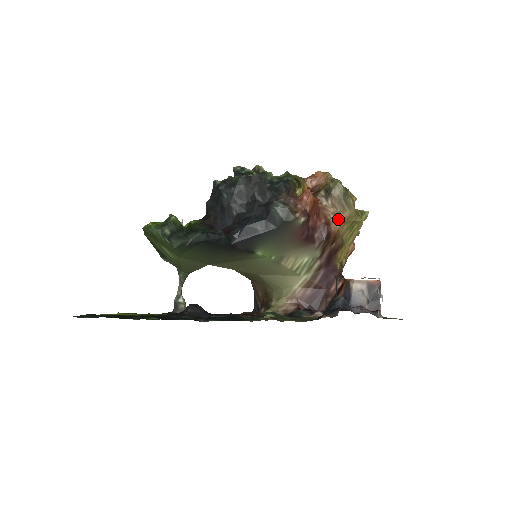
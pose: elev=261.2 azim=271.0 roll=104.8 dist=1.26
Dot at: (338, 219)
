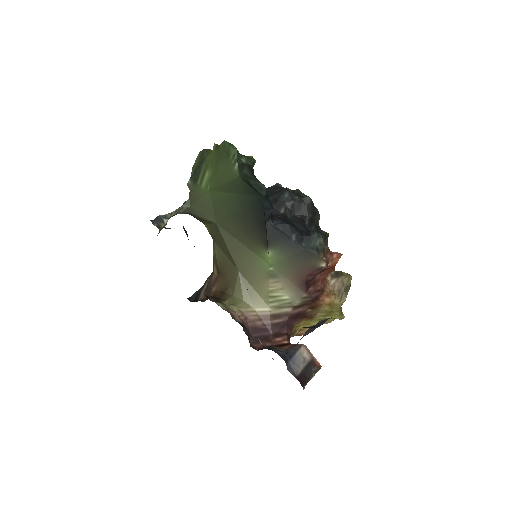
Dot at: (330, 297)
